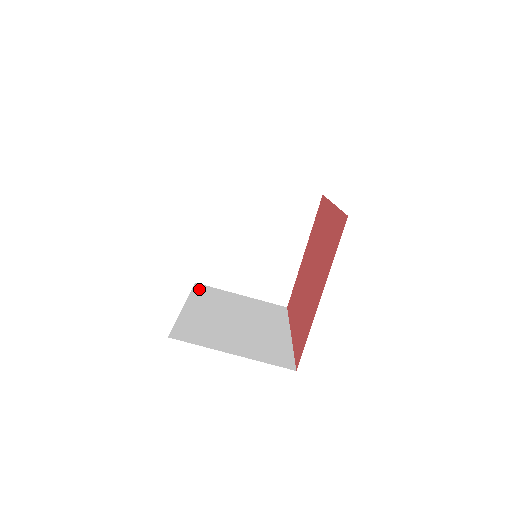
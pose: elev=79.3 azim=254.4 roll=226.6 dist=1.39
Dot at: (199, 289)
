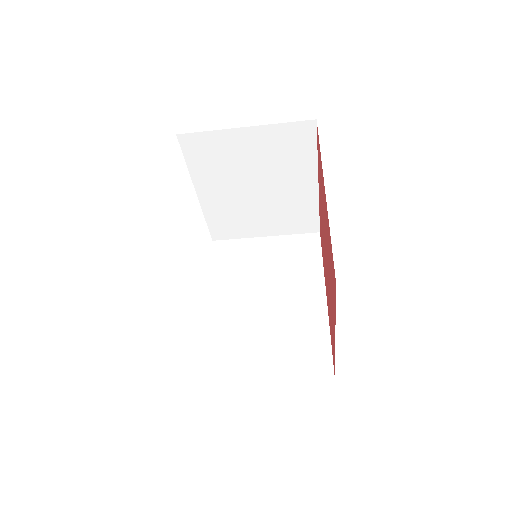
Dot at: (218, 254)
